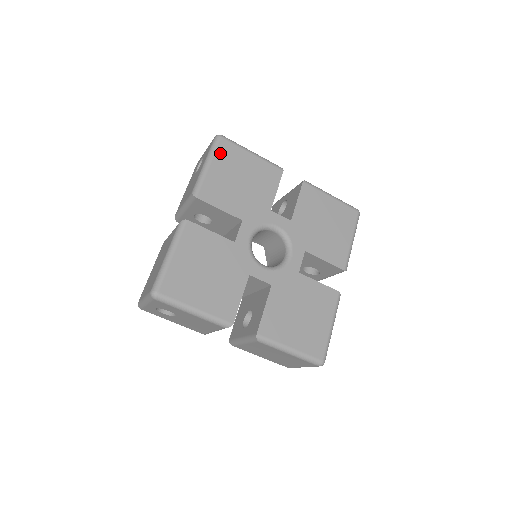
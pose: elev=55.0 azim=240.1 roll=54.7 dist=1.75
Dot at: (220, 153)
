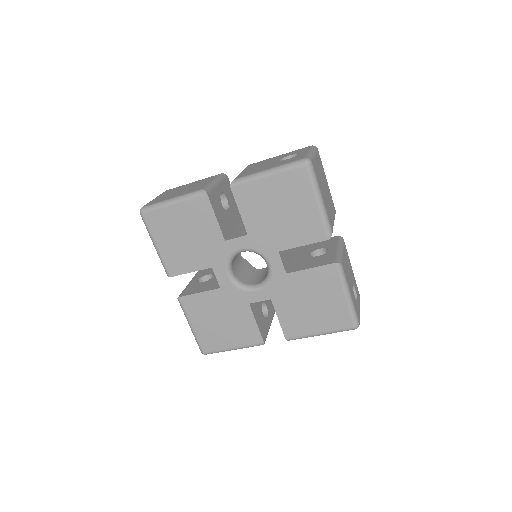
Dot at: (153, 228)
